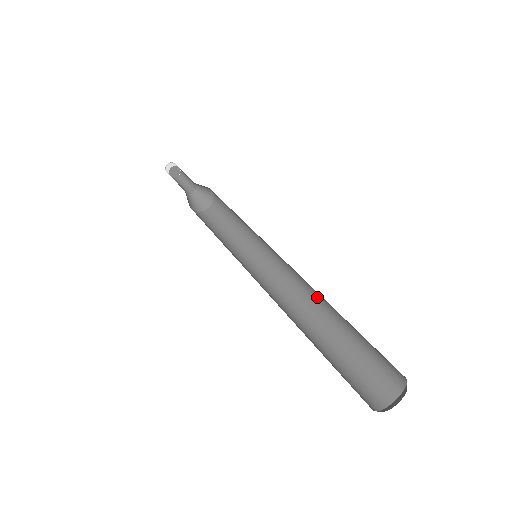
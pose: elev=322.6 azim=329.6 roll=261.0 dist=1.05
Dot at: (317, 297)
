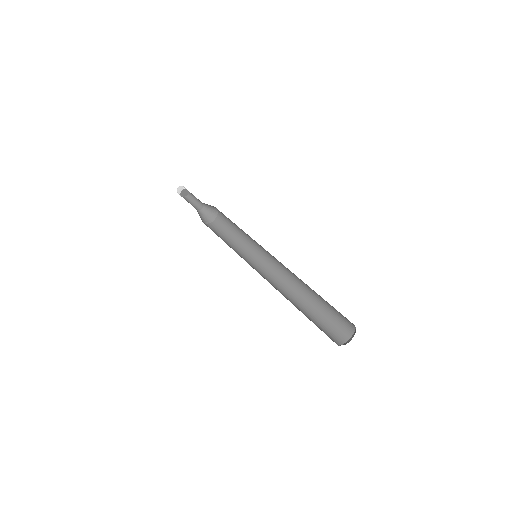
Dot at: (299, 281)
